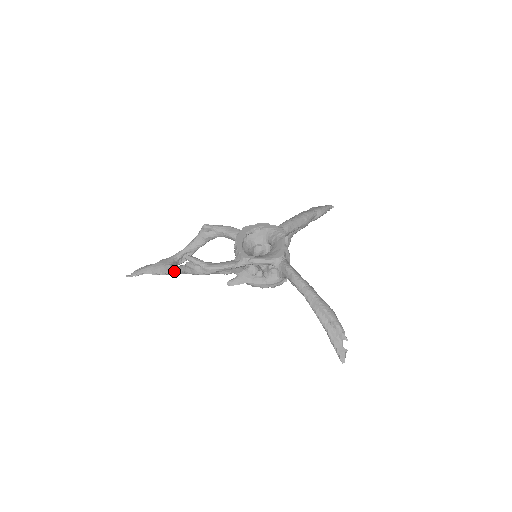
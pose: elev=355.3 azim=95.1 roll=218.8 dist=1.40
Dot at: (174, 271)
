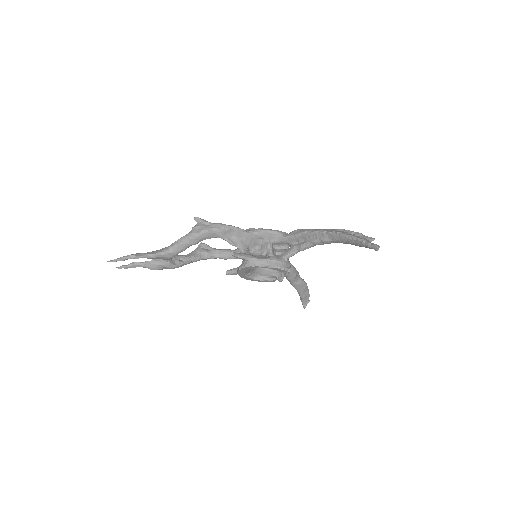
Dot at: (173, 244)
